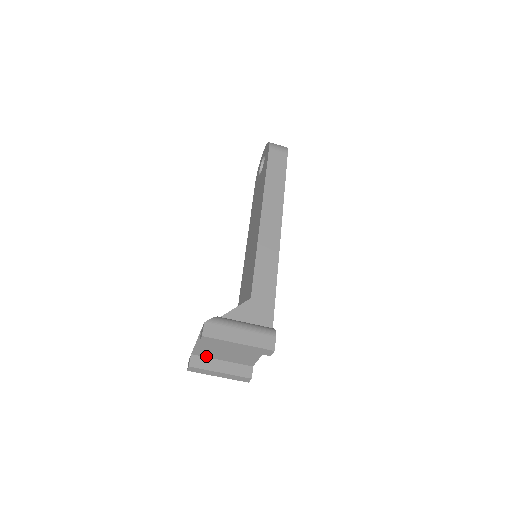
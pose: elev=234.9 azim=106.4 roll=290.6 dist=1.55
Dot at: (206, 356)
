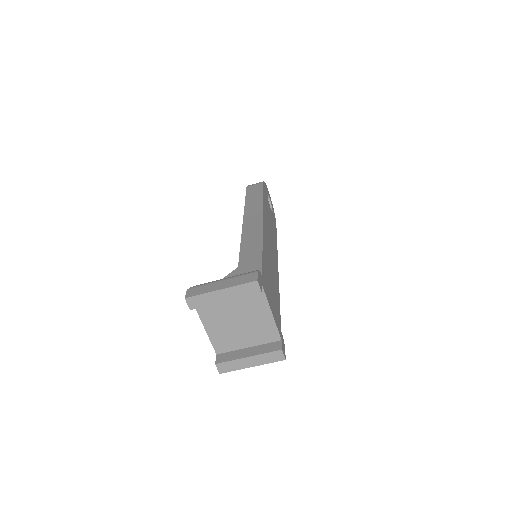
Dot at: (230, 350)
